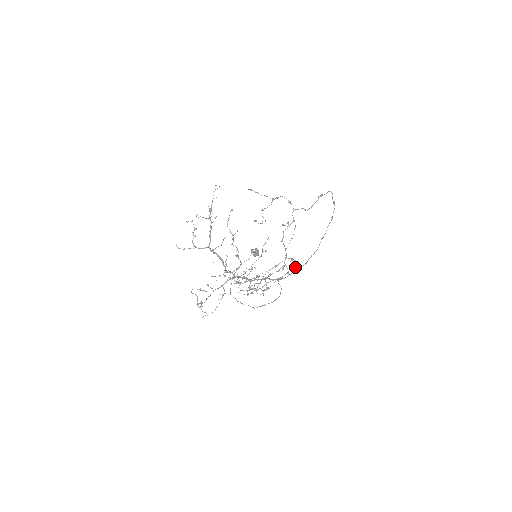
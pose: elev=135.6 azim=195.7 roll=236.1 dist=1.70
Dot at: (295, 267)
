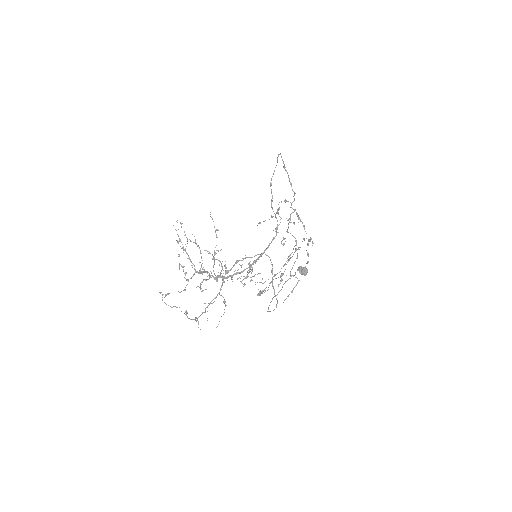
Dot at: occluded
